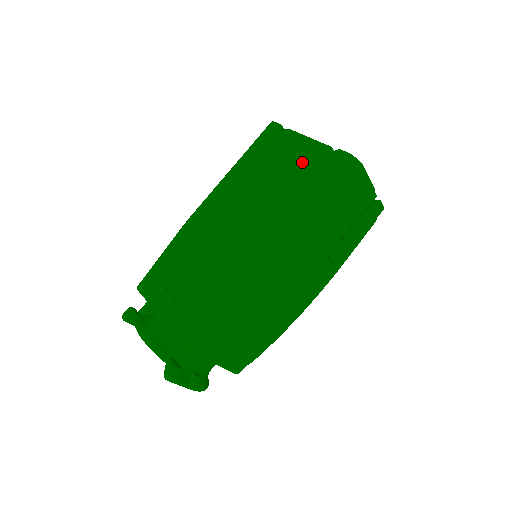
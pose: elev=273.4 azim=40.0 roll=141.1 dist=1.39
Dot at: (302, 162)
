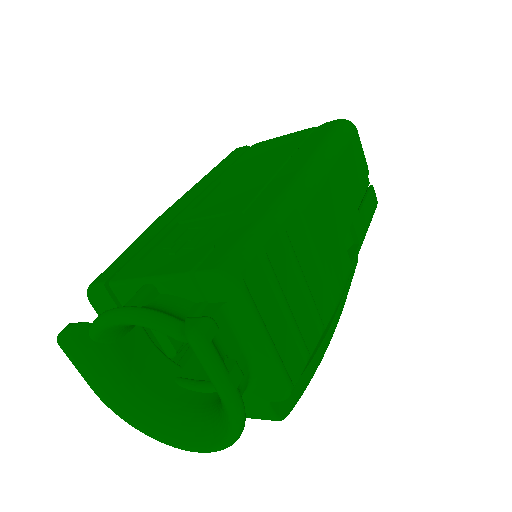
Dot at: (291, 140)
